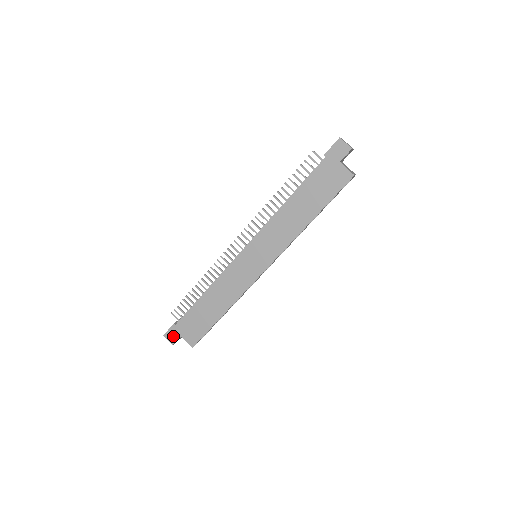
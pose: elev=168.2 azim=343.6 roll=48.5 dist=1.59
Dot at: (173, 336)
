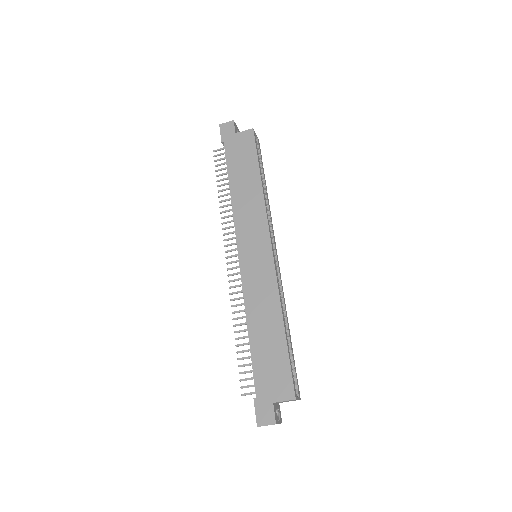
Dot at: (266, 413)
